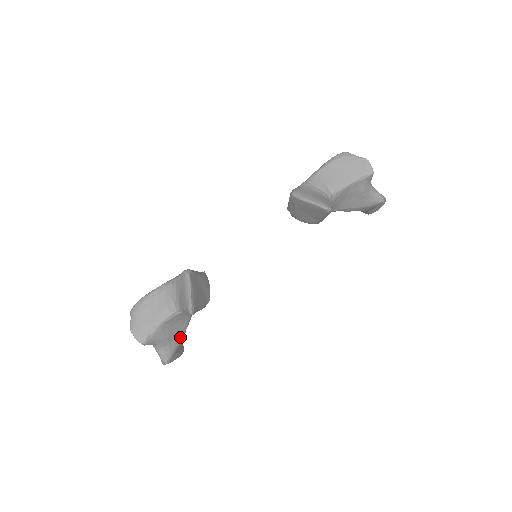
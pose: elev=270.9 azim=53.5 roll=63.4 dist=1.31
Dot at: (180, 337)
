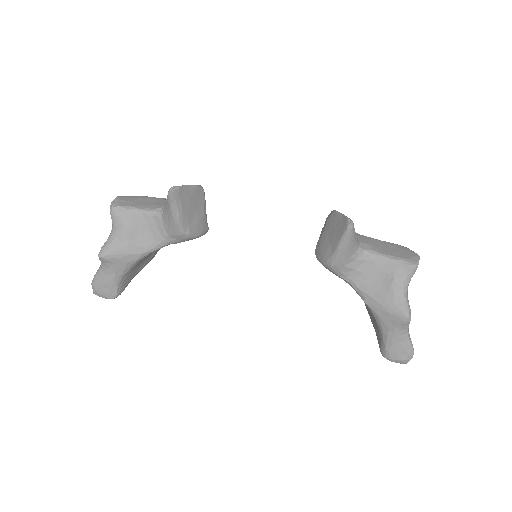
Dot at: (134, 251)
